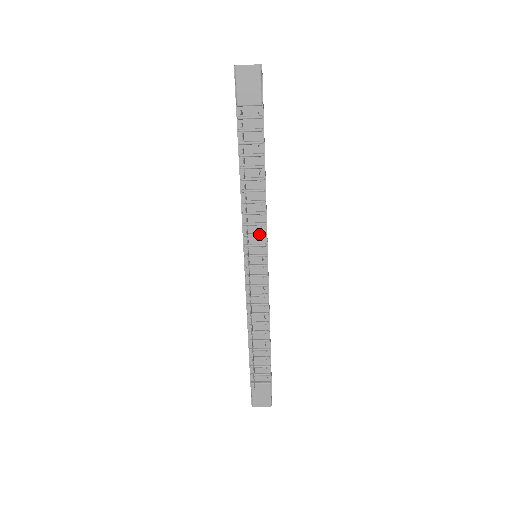
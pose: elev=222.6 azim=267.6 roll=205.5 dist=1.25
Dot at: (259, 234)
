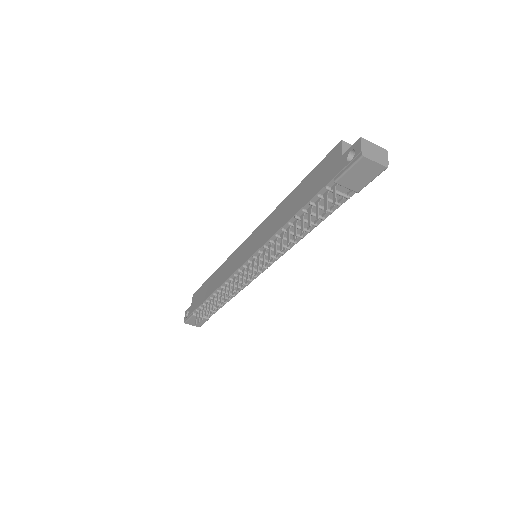
Dot at: (273, 257)
